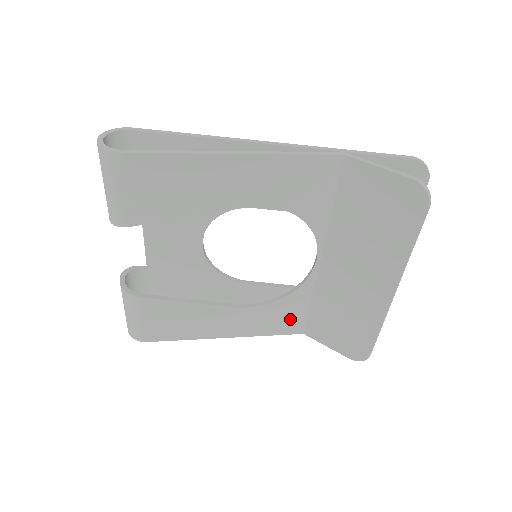
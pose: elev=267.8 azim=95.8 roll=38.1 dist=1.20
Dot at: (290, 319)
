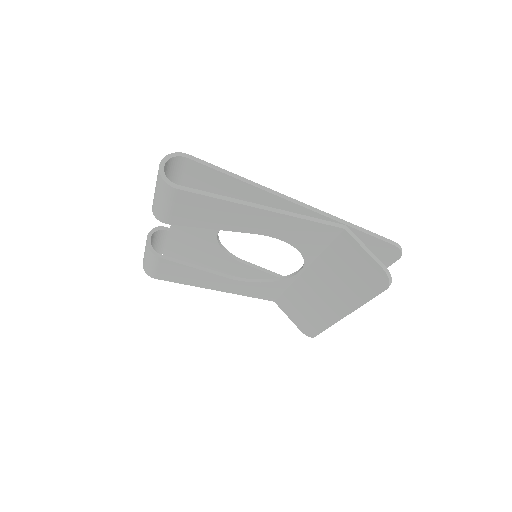
Dot at: (267, 293)
